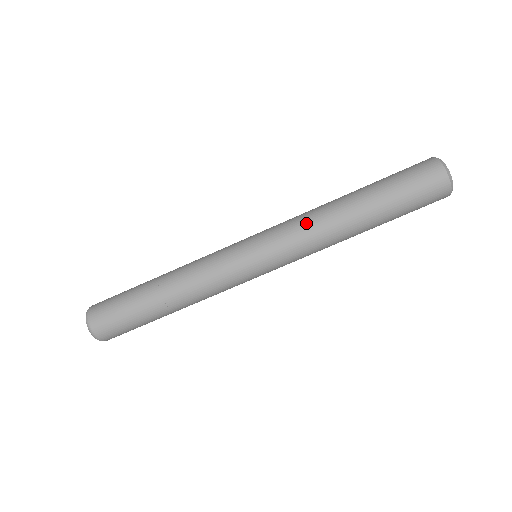
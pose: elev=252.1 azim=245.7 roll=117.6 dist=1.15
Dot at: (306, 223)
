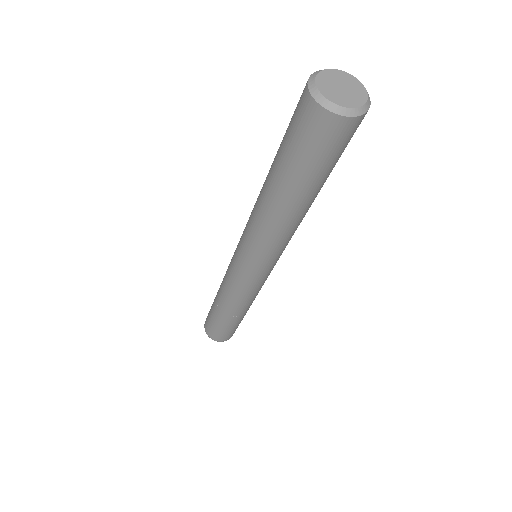
Dot at: (250, 215)
